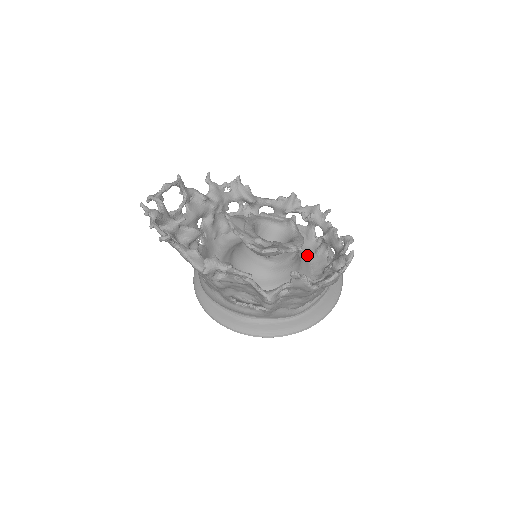
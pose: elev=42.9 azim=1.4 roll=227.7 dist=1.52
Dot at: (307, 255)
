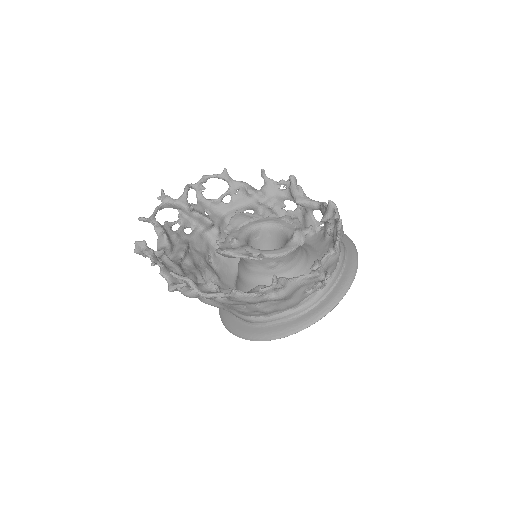
Dot at: occluded
